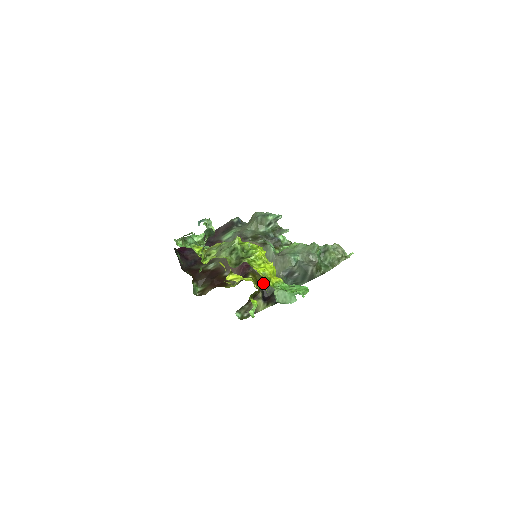
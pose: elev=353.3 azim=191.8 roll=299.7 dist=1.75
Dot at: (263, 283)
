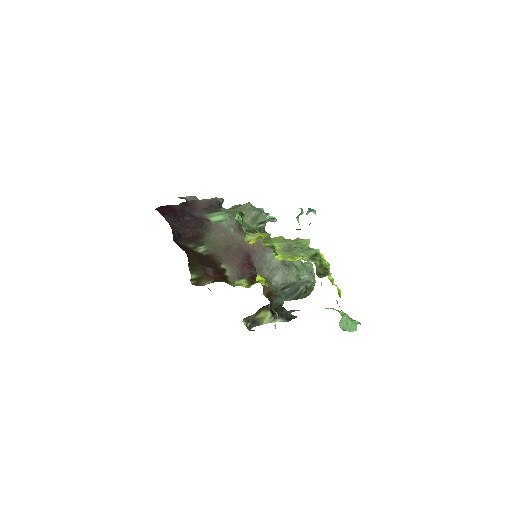
Dot at: (269, 292)
